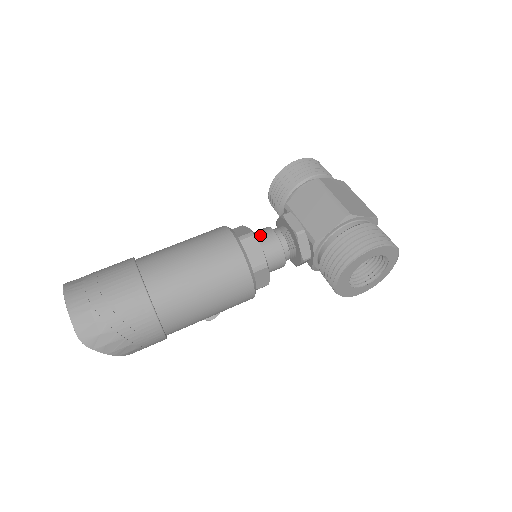
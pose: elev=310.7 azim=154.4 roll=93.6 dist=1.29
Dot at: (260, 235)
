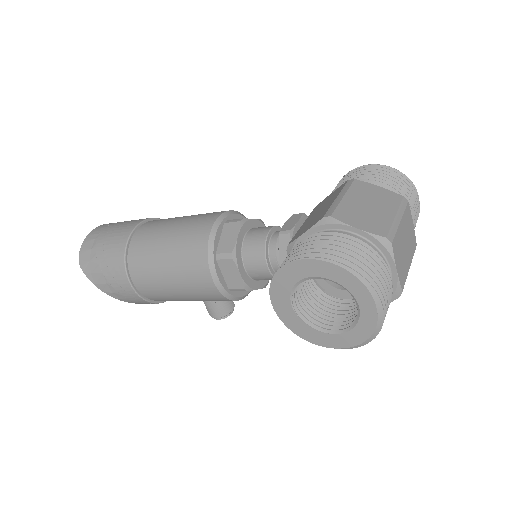
Dot at: (257, 228)
